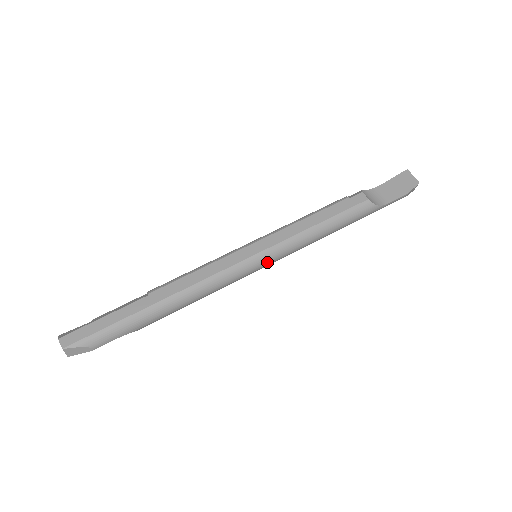
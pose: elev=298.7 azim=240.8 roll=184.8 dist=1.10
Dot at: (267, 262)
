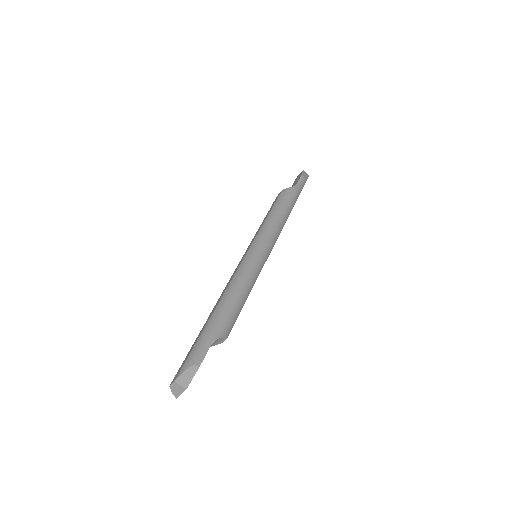
Dot at: (261, 247)
